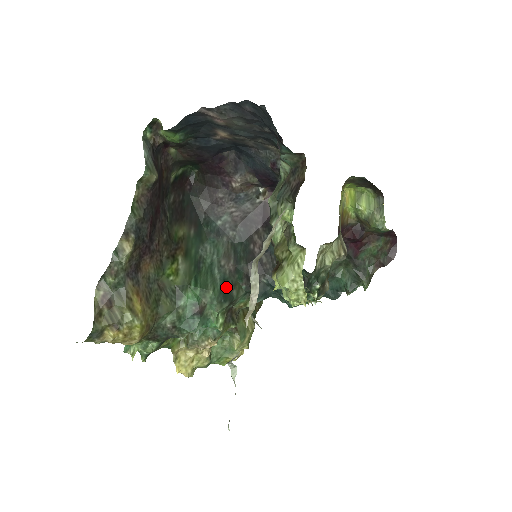
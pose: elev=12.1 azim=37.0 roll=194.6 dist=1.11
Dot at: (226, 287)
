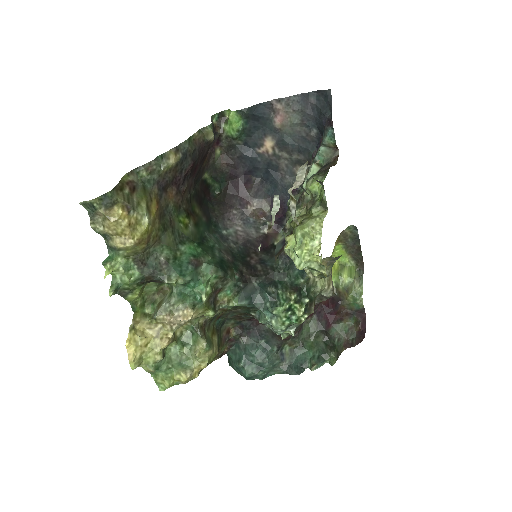
Dot at: (223, 264)
